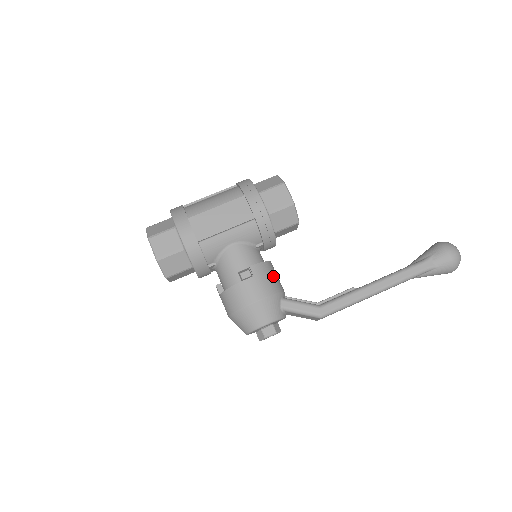
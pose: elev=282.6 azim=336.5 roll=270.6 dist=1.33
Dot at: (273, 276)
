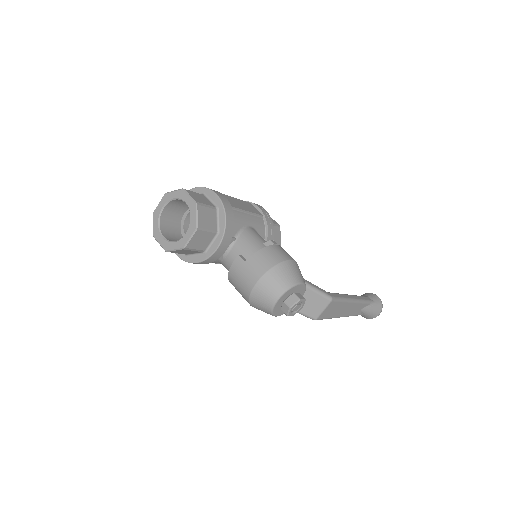
Dot at: occluded
